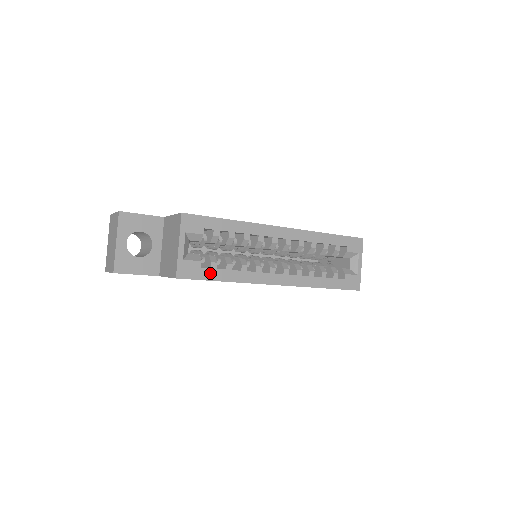
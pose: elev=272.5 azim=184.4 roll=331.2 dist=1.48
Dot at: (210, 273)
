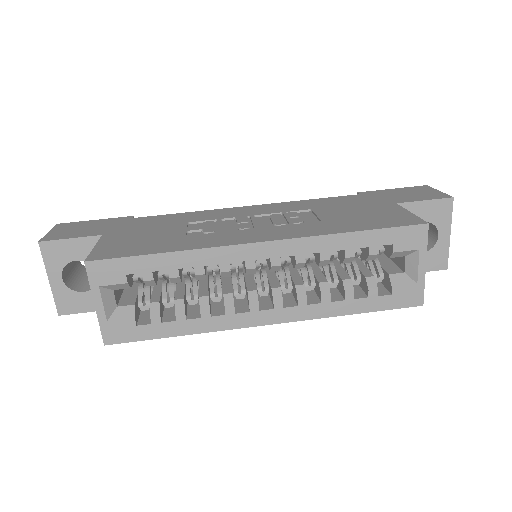
Dot at: (153, 330)
